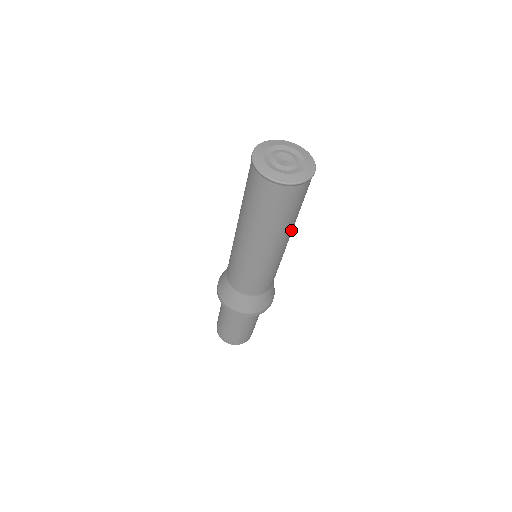
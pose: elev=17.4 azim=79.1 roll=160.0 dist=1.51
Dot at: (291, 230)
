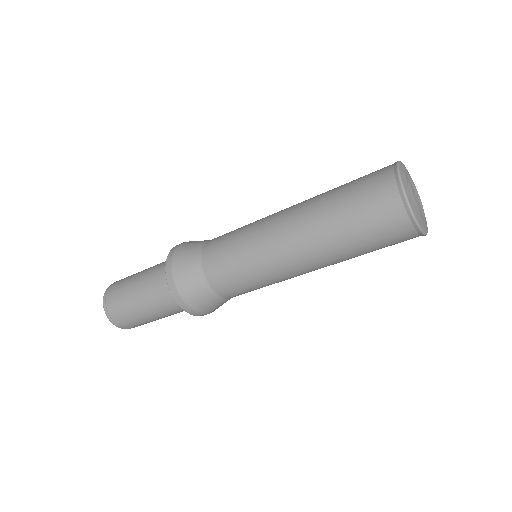
Dot at: occluded
